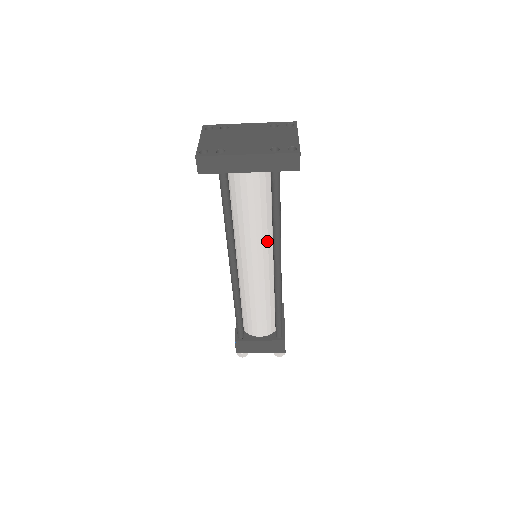
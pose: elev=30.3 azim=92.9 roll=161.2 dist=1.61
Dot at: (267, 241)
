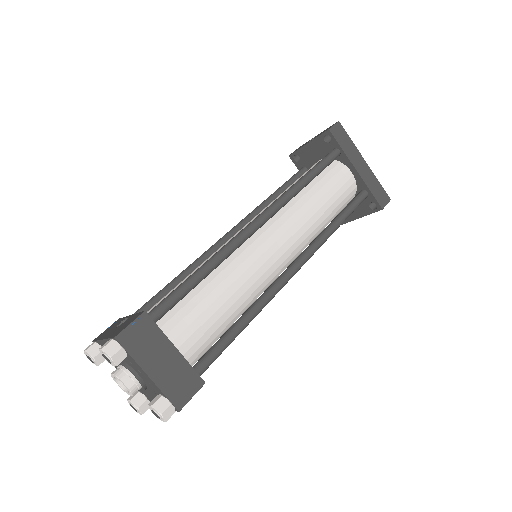
Dot at: (306, 237)
